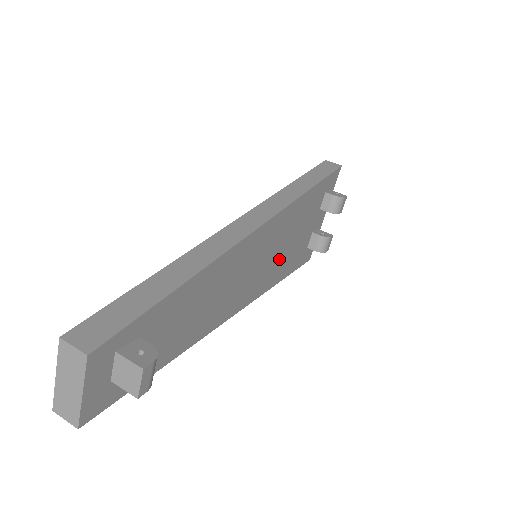
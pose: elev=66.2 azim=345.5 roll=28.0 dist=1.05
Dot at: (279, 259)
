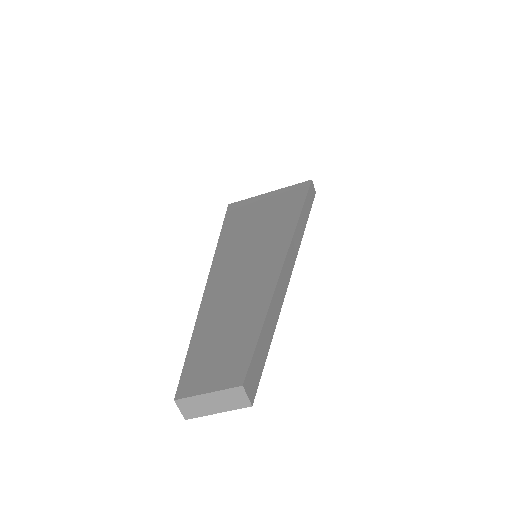
Dot at: occluded
